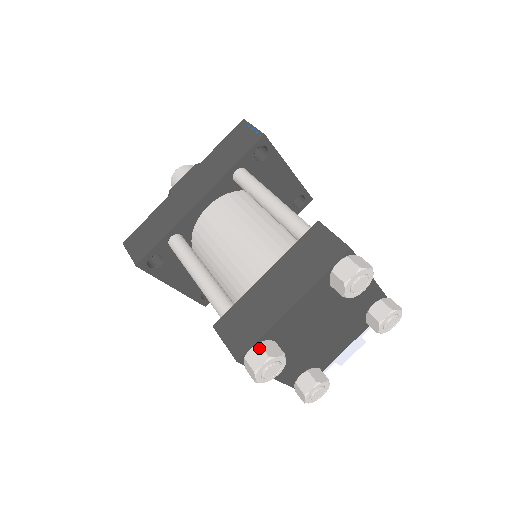
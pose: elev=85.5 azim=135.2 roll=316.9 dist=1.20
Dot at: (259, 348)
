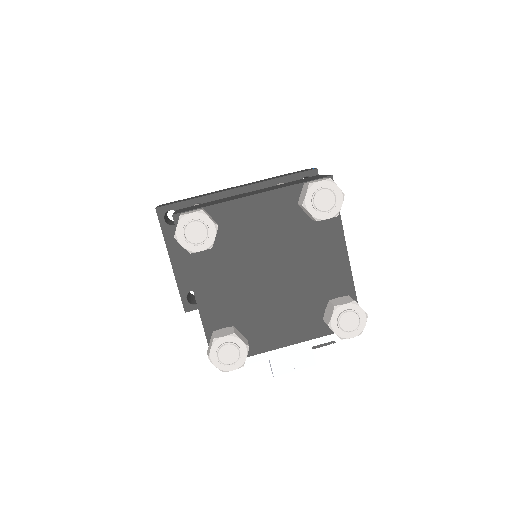
Dot at: (199, 209)
